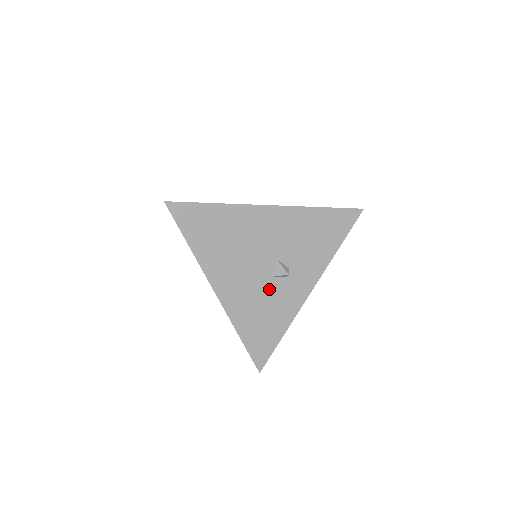
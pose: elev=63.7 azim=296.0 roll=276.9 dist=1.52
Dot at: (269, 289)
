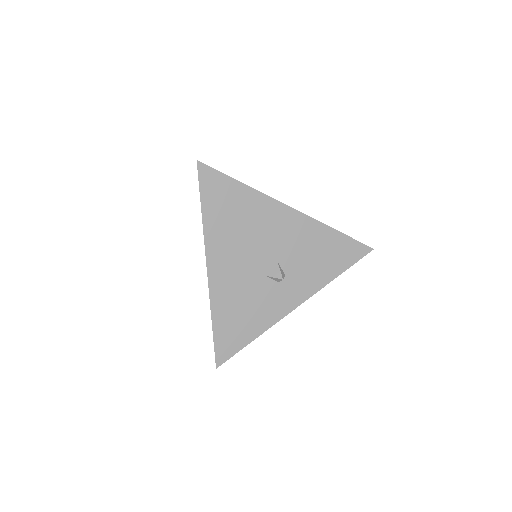
Dot at: (259, 287)
